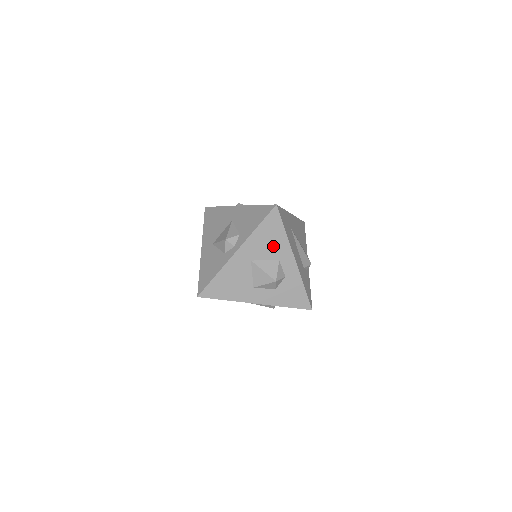
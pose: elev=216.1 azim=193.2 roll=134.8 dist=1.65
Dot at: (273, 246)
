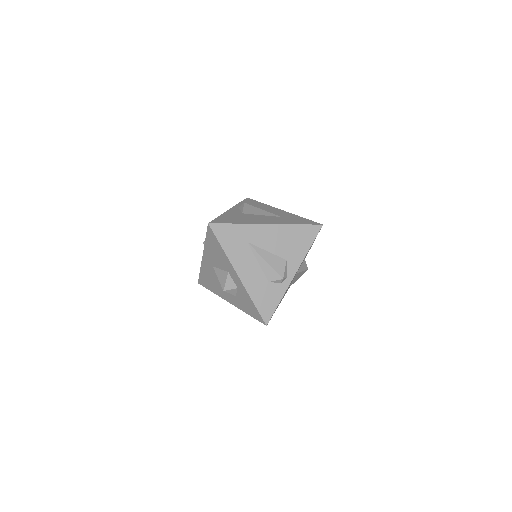
Dot at: (220, 259)
